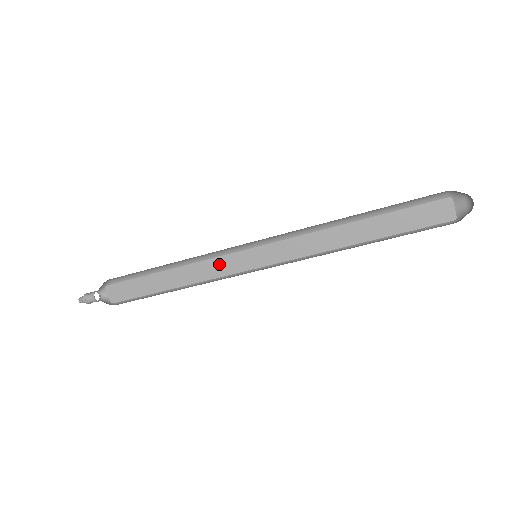
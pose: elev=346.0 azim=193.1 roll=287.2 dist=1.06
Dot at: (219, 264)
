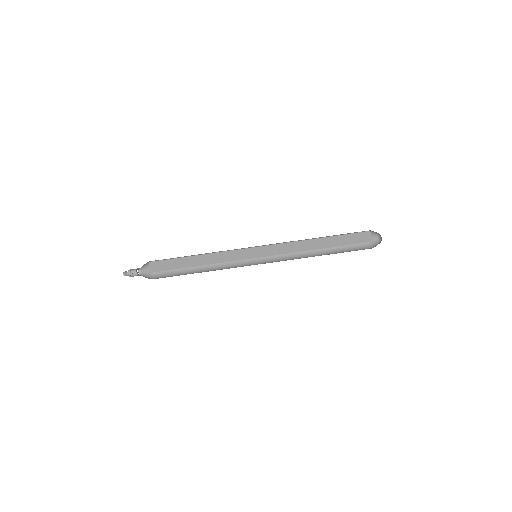
Dot at: (233, 254)
